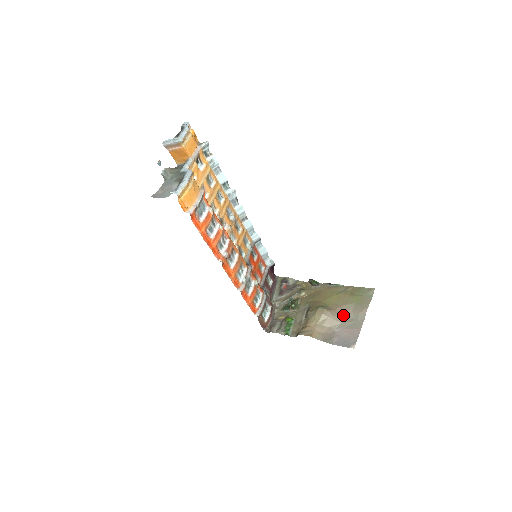
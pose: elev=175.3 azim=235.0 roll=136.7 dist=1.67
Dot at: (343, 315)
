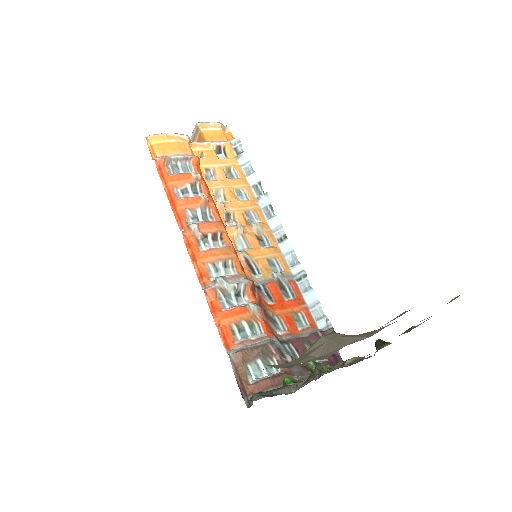
Dot at: (361, 336)
